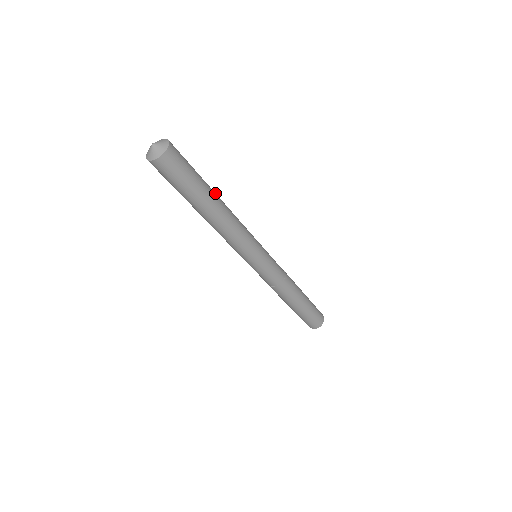
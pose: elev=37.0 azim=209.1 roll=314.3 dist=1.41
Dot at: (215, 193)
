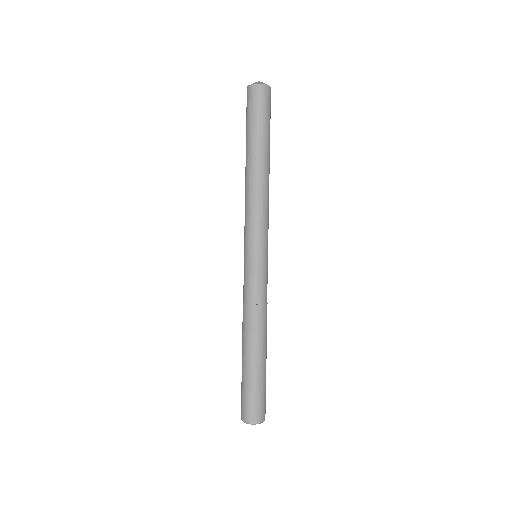
Dot at: occluded
